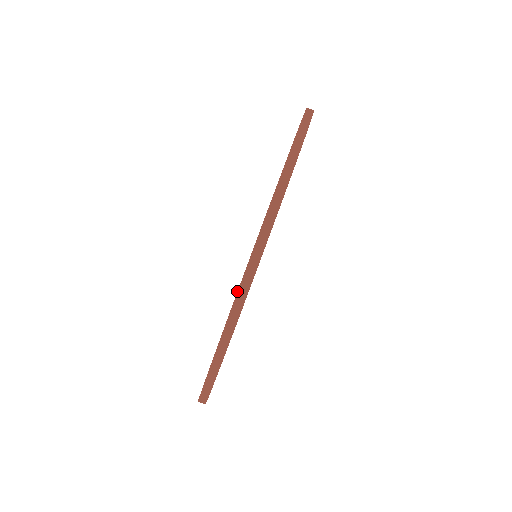
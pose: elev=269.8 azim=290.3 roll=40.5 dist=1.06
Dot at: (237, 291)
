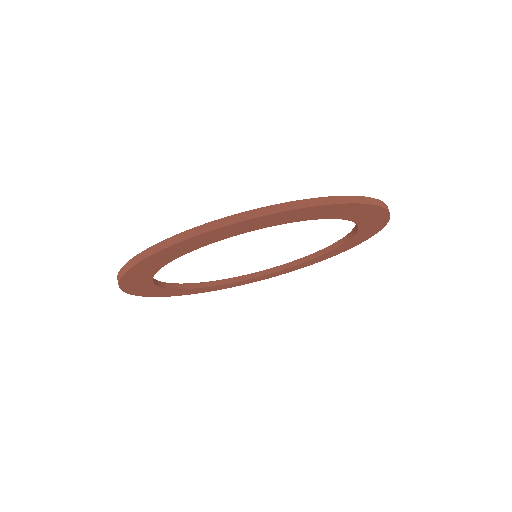
Dot at: occluded
